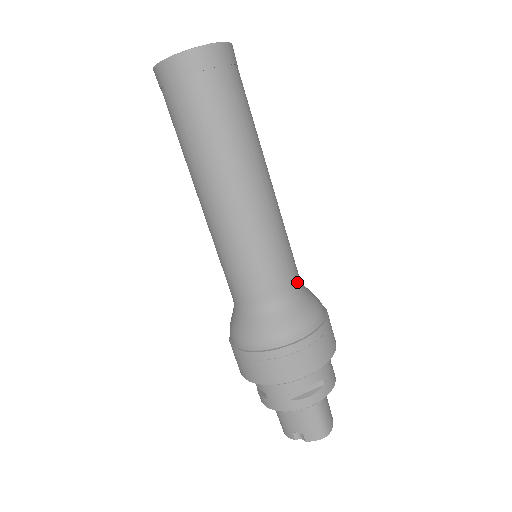
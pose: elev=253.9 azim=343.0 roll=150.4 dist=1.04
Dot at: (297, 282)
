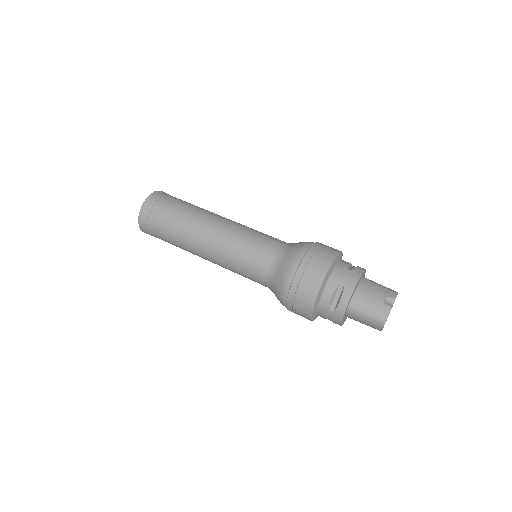
Dot at: occluded
